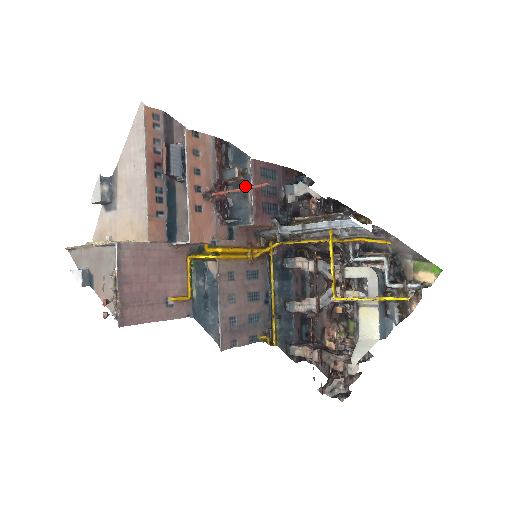
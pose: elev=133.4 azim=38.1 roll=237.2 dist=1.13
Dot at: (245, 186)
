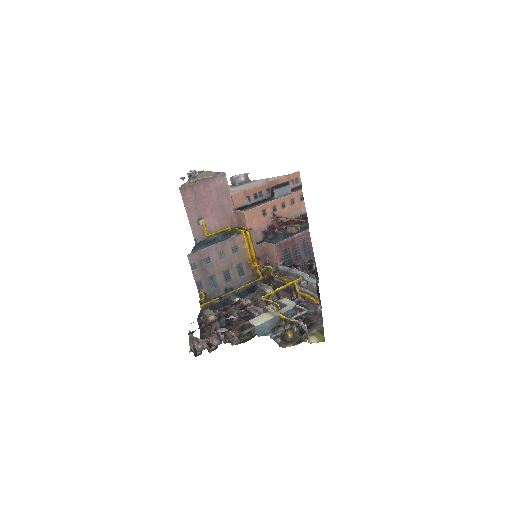
Dot at: (292, 235)
